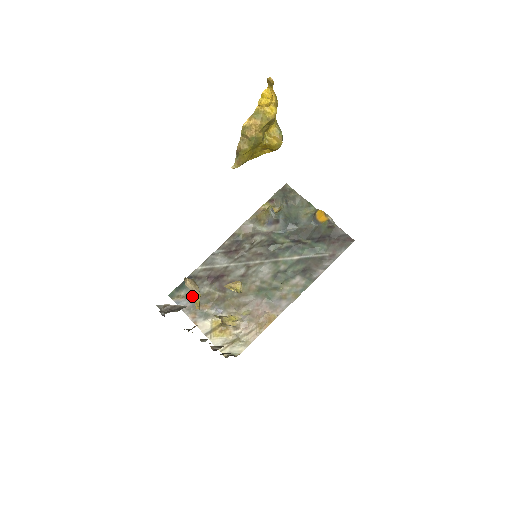
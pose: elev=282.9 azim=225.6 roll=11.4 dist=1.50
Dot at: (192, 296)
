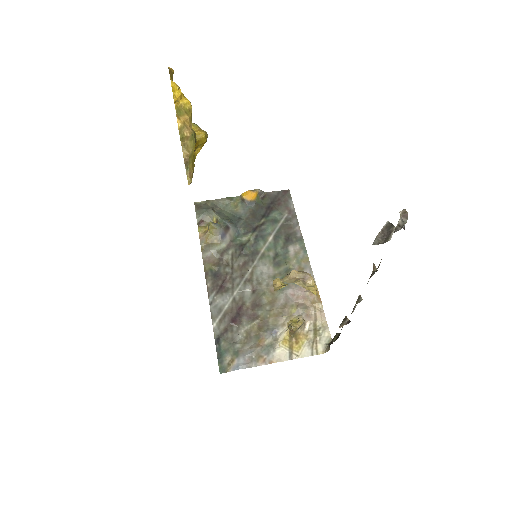
Dot at: (304, 286)
